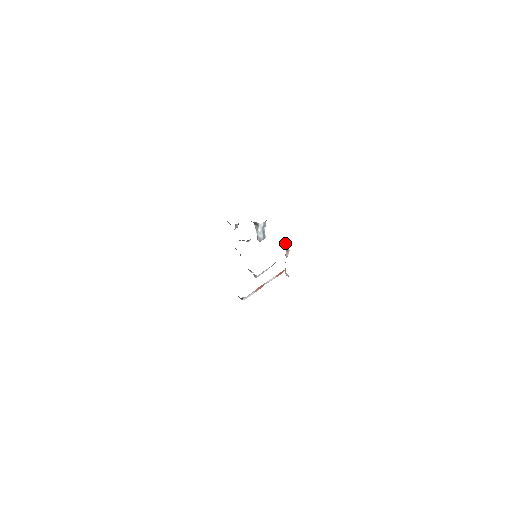
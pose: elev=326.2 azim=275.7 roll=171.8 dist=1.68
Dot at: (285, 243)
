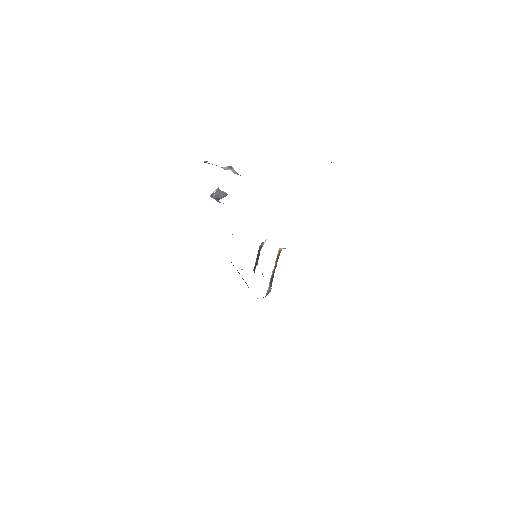
Dot at: occluded
